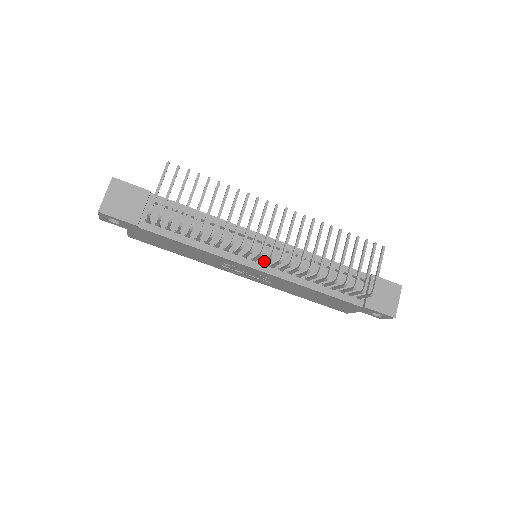
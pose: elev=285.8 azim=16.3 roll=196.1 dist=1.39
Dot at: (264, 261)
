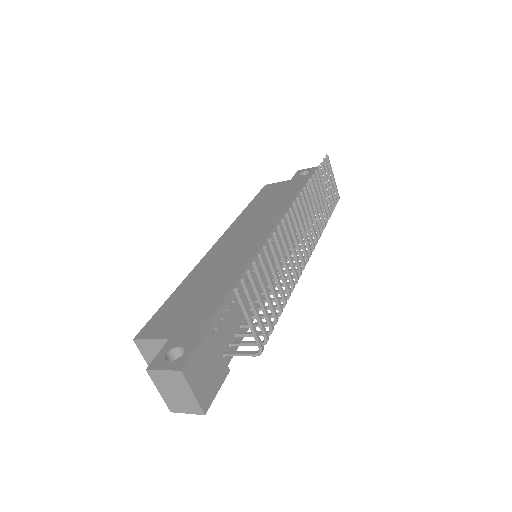
Dot at: occluded
